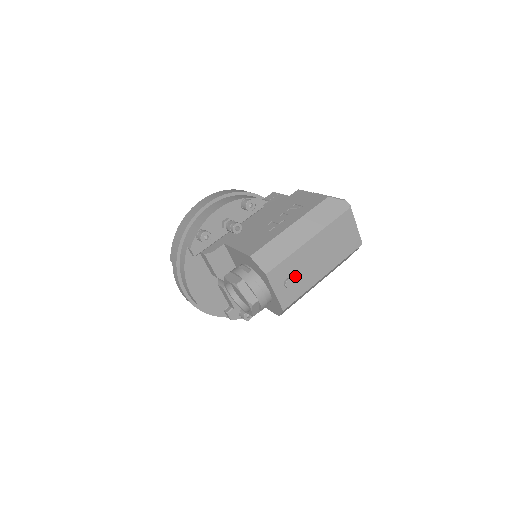
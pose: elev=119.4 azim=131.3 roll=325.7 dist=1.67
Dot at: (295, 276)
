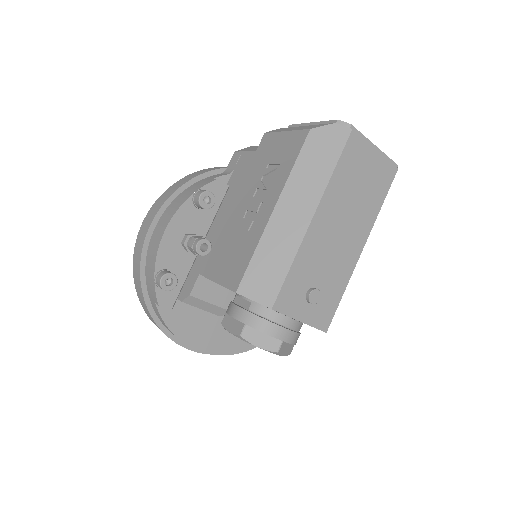
Dot at: (318, 279)
